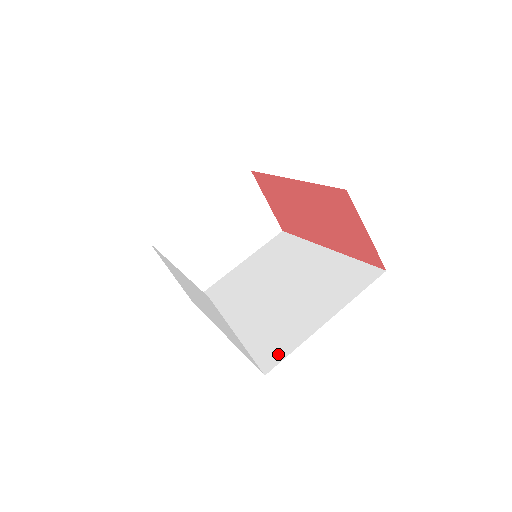
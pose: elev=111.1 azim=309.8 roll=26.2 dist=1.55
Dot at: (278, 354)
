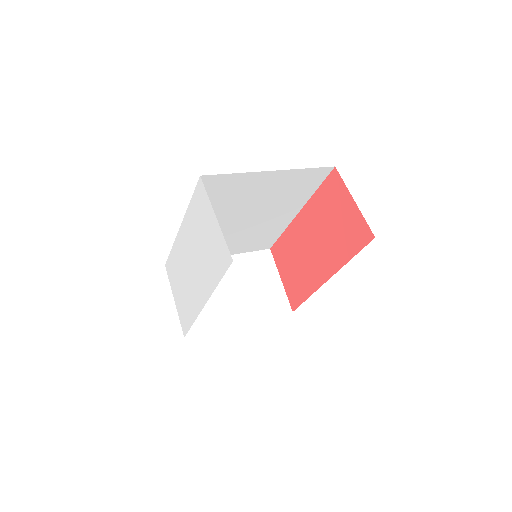
Dot at: occluded
